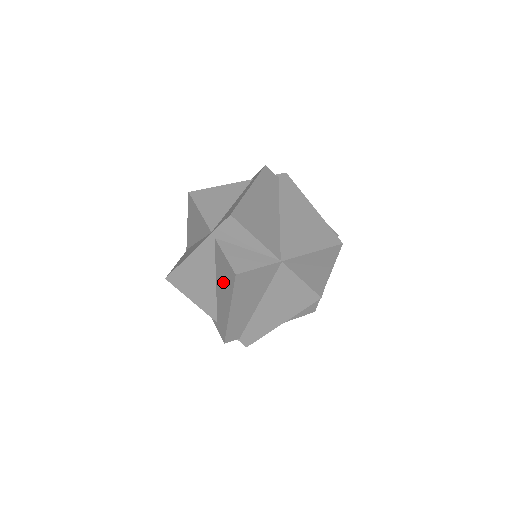
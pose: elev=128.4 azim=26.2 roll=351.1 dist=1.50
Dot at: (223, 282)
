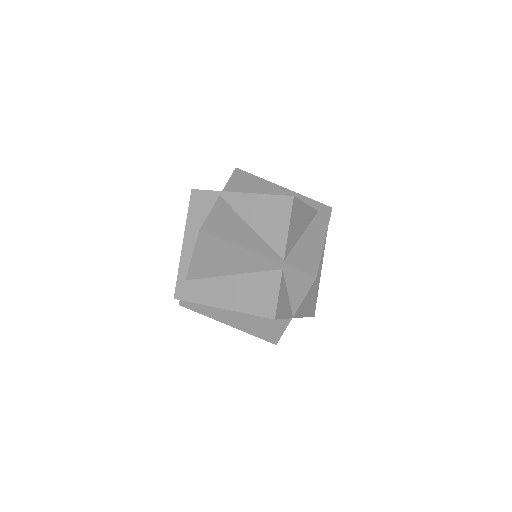
Dot at: (246, 292)
